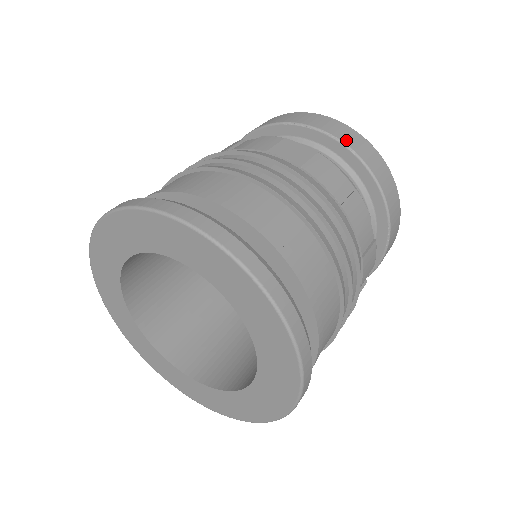
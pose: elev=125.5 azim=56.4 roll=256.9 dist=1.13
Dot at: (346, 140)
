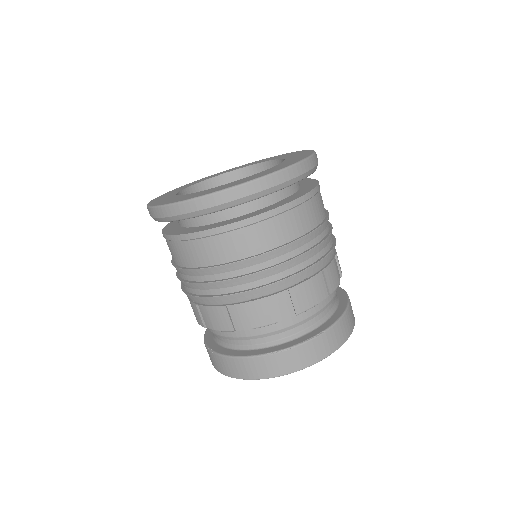
Dot at: occluded
